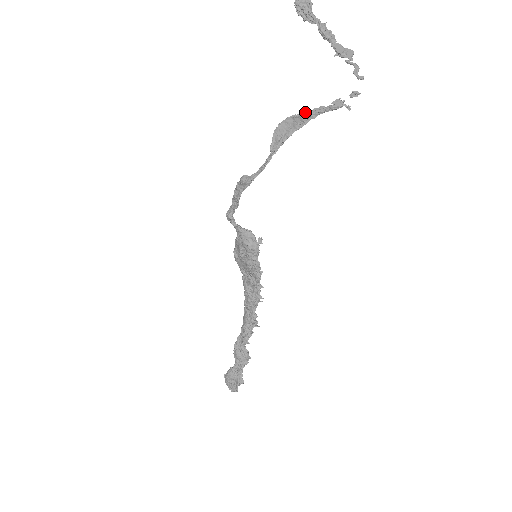
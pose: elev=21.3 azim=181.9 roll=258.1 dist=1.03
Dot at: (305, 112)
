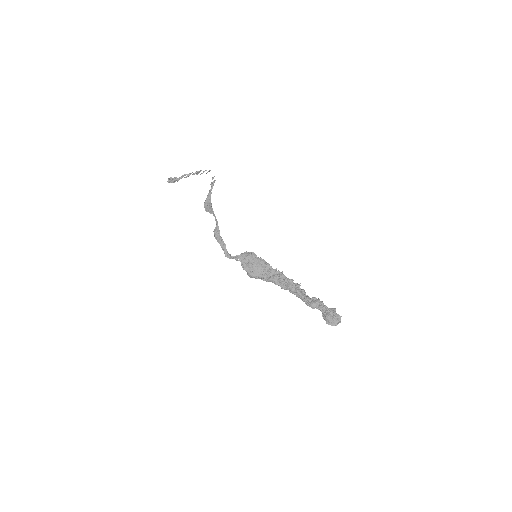
Dot at: (207, 196)
